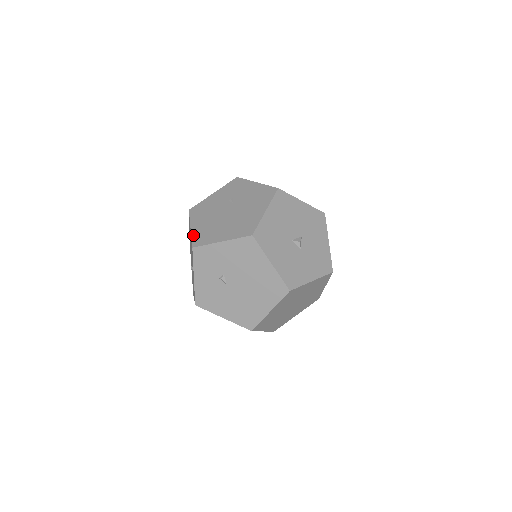
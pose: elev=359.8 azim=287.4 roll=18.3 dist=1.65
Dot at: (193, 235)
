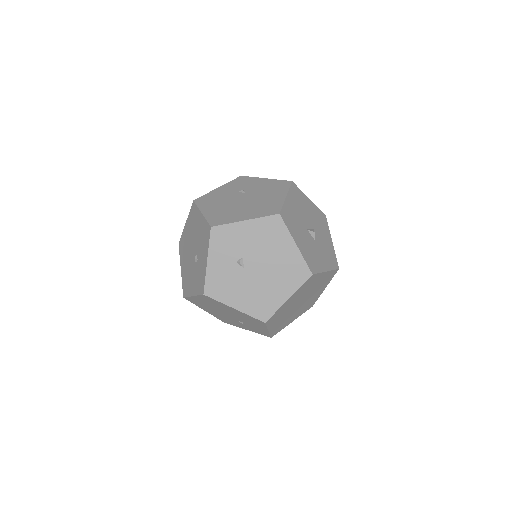
Dot at: (208, 218)
